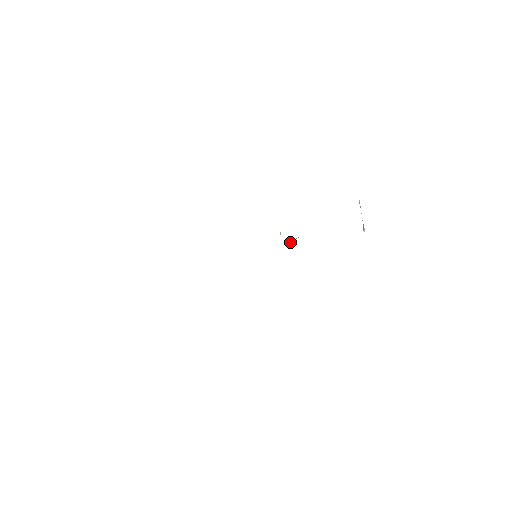
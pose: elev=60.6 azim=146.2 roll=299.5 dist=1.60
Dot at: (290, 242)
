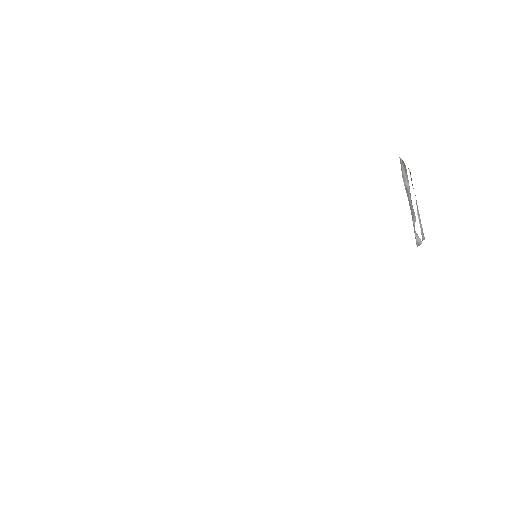
Dot at: occluded
